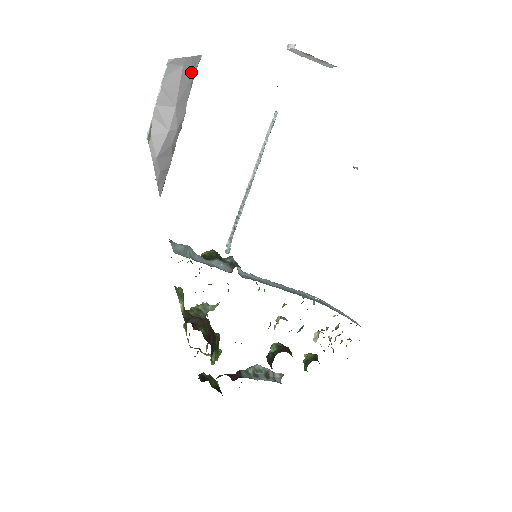
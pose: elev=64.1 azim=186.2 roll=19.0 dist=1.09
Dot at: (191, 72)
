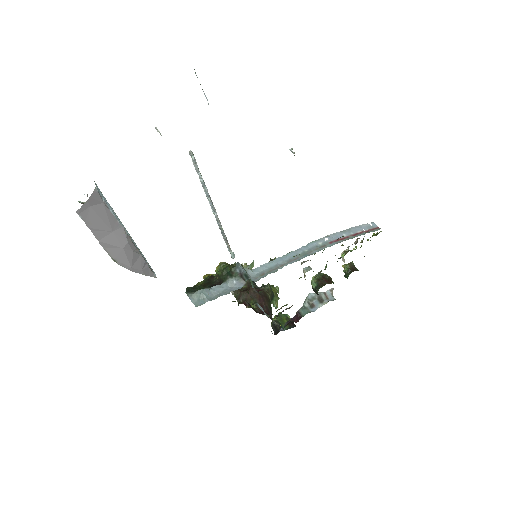
Dot at: (100, 203)
